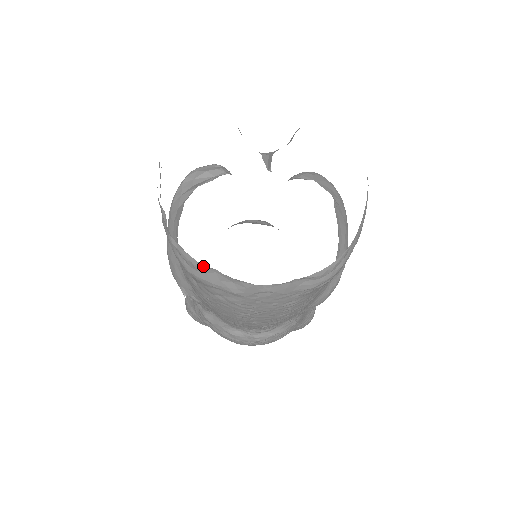
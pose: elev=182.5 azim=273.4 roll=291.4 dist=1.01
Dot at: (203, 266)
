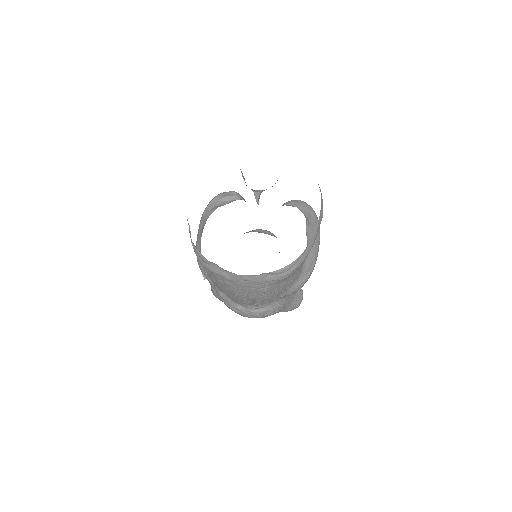
Dot at: (209, 261)
